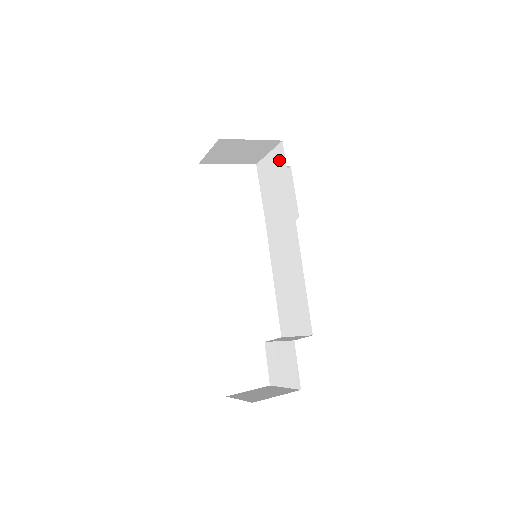
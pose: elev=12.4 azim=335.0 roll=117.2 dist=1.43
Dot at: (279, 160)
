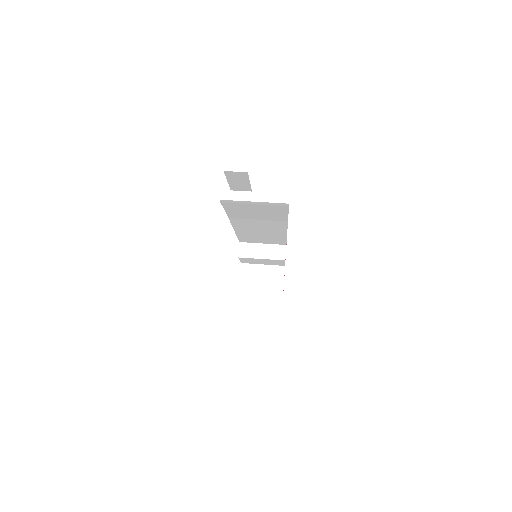
Dot at: (276, 208)
